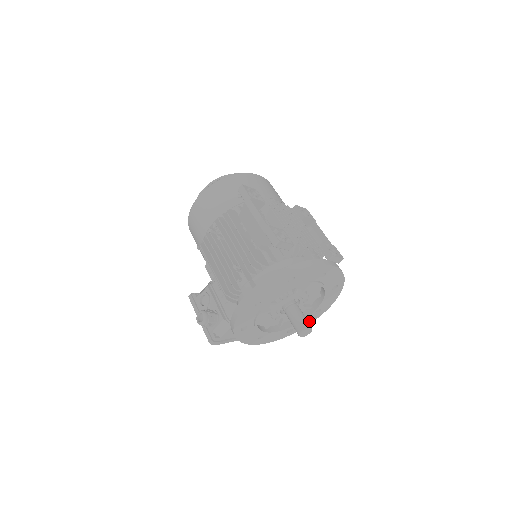
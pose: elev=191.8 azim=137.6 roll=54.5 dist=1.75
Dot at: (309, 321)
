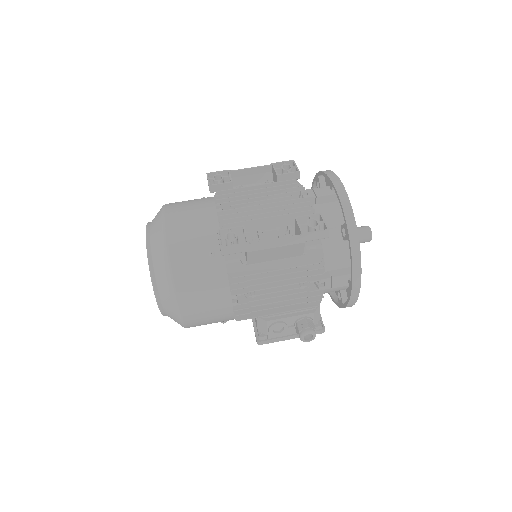
Dot at: occluded
